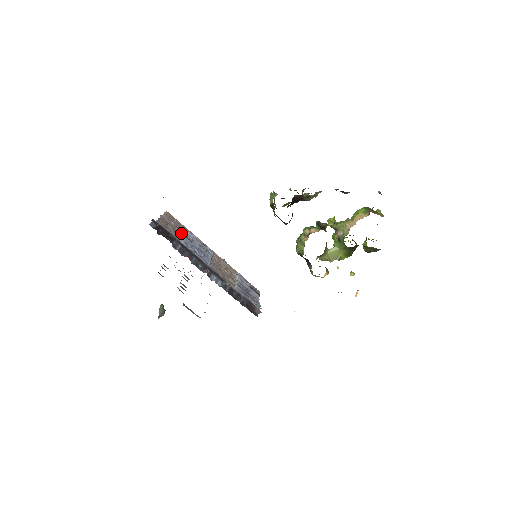
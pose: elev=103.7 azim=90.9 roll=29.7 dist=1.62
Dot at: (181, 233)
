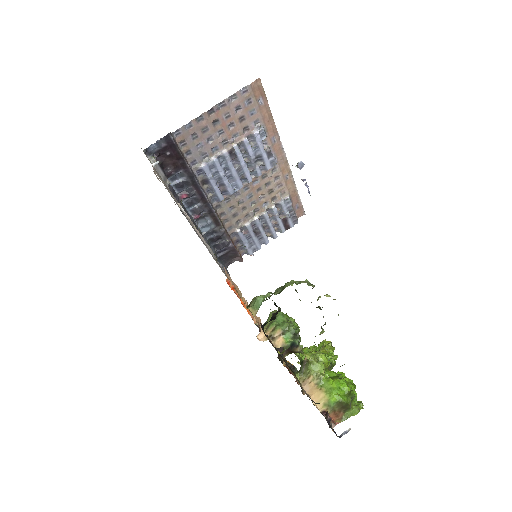
Dot at: (237, 134)
